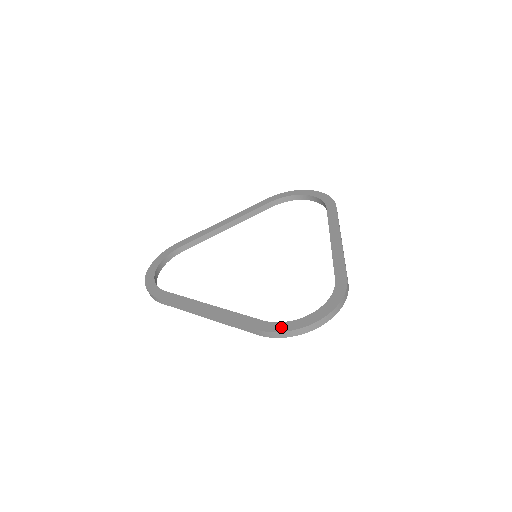
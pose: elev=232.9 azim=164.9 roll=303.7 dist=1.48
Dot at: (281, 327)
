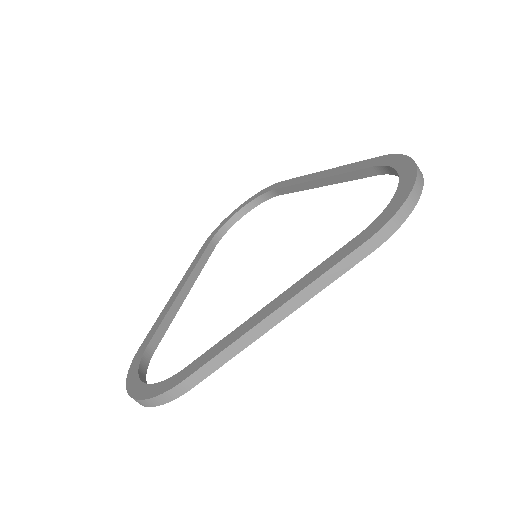
Dot at: (389, 212)
